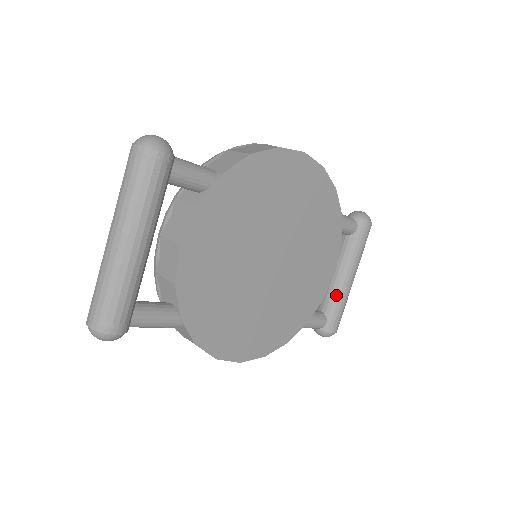
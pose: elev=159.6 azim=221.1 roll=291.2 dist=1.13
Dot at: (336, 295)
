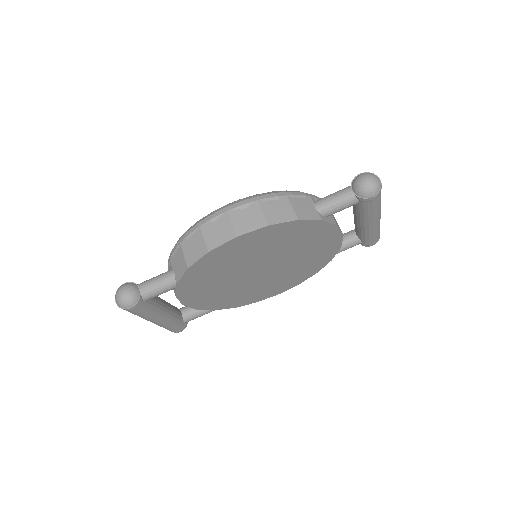
Dot at: (361, 232)
